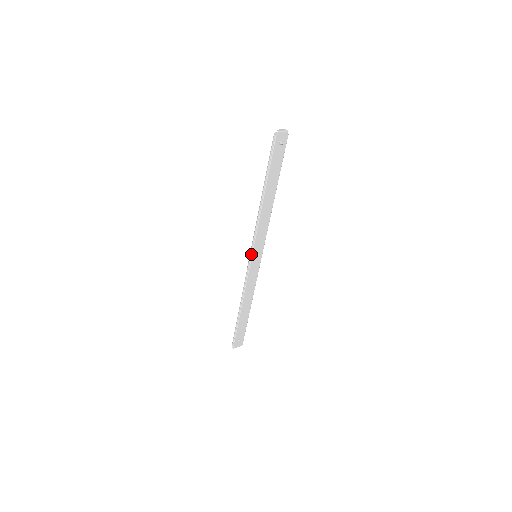
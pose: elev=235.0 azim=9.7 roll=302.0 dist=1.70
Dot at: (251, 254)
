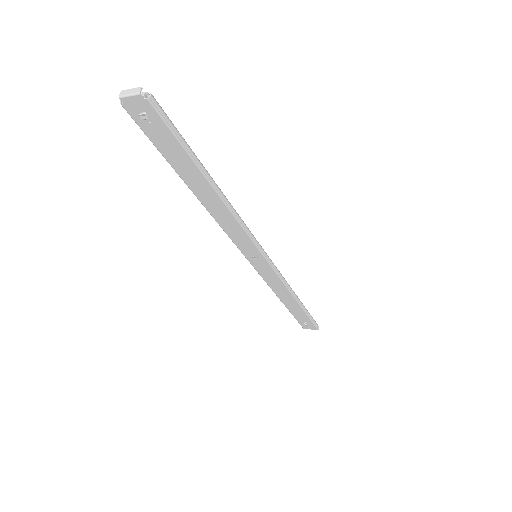
Dot at: (243, 253)
